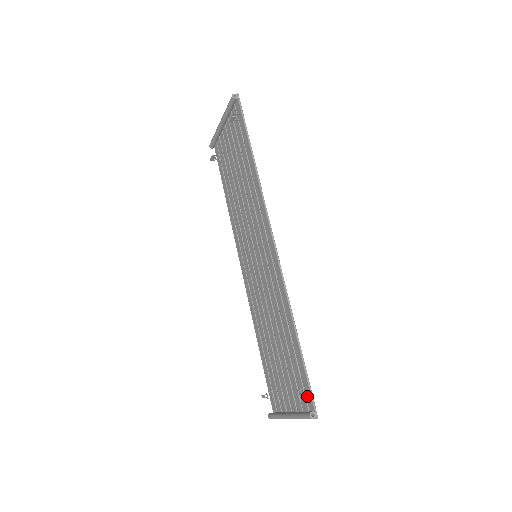
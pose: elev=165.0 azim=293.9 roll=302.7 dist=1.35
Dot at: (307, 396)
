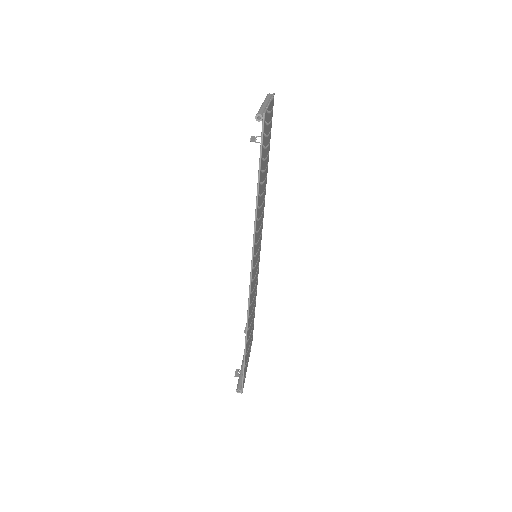
Dot at: occluded
